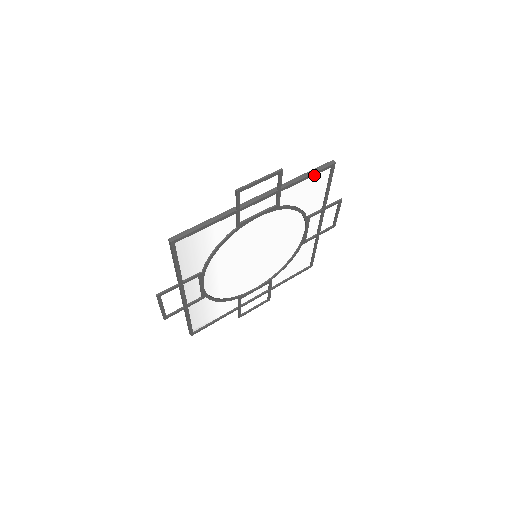
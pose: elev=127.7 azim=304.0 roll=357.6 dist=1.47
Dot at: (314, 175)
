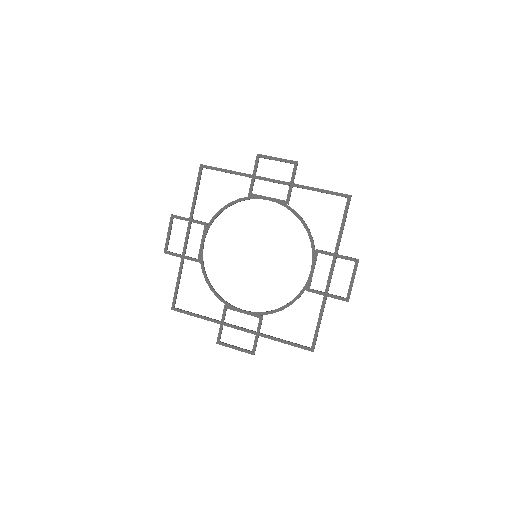
Dot at: (329, 196)
